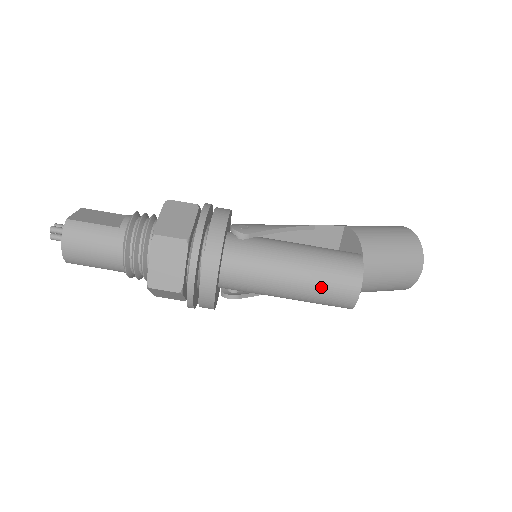
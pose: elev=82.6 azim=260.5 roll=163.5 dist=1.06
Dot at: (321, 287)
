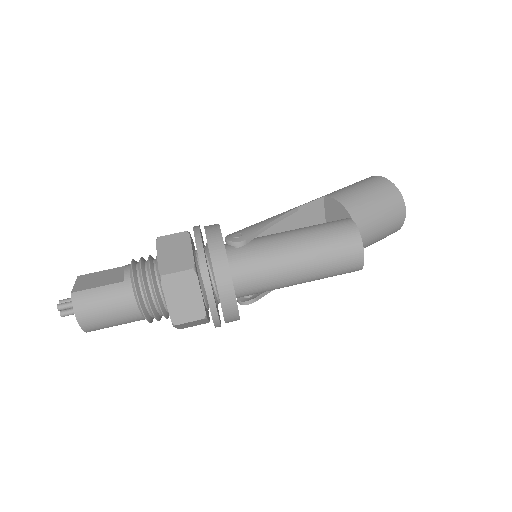
Dot at: (328, 262)
